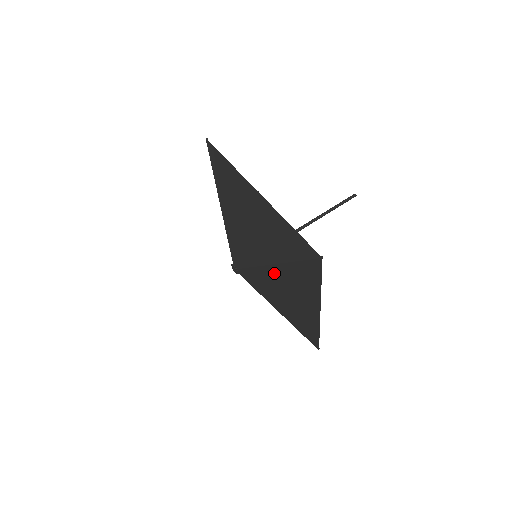
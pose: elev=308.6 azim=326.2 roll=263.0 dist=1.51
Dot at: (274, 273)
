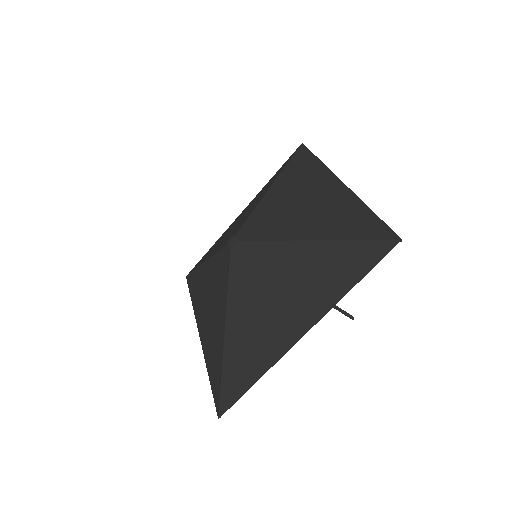
Dot at: (294, 255)
